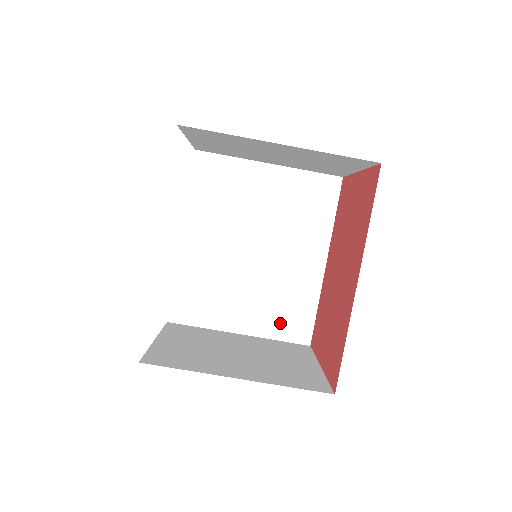
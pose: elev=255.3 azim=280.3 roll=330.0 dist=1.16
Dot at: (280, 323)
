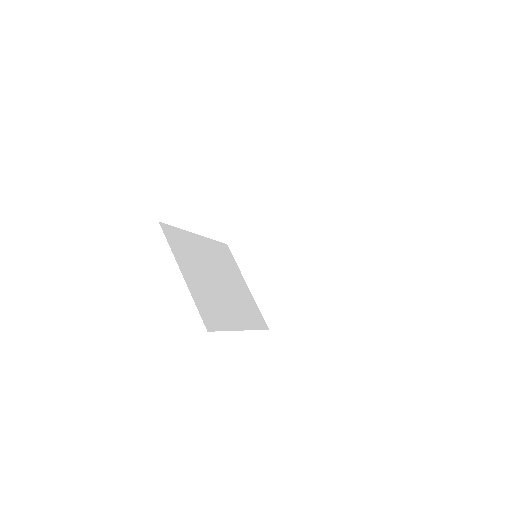
Dot at: (204, 304)
